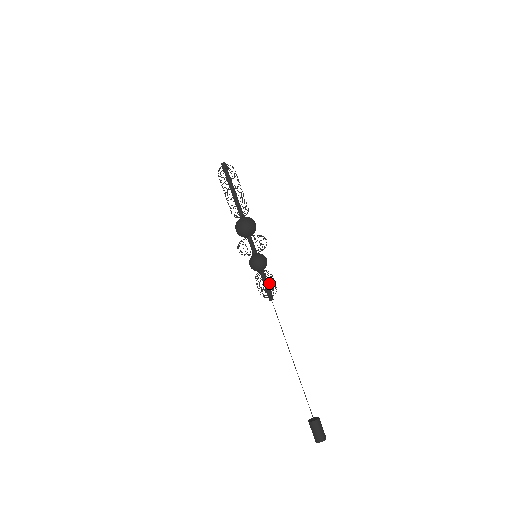
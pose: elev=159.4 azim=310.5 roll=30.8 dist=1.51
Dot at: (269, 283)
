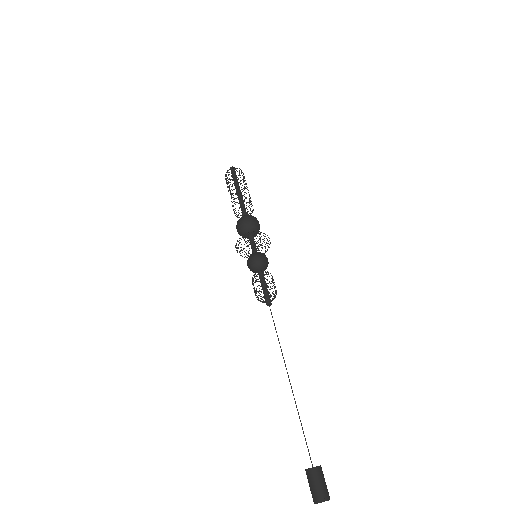
Dot at: occluded
